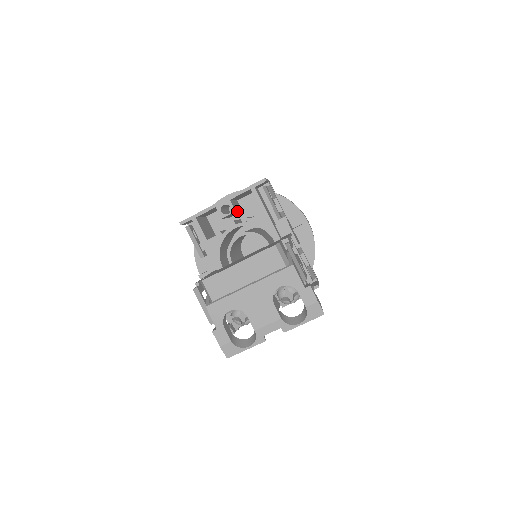
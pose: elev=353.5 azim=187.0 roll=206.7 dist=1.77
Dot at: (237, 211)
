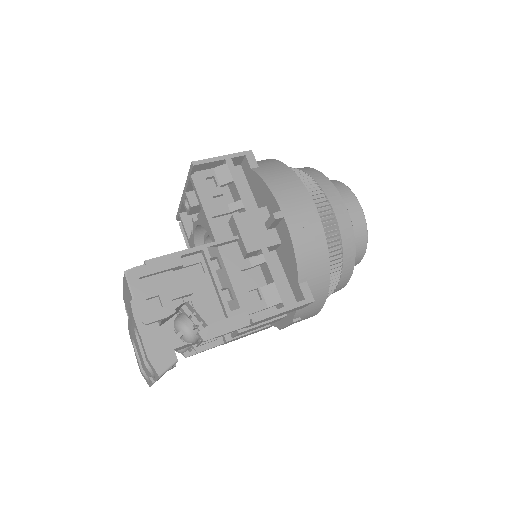
Dot at: occluded
